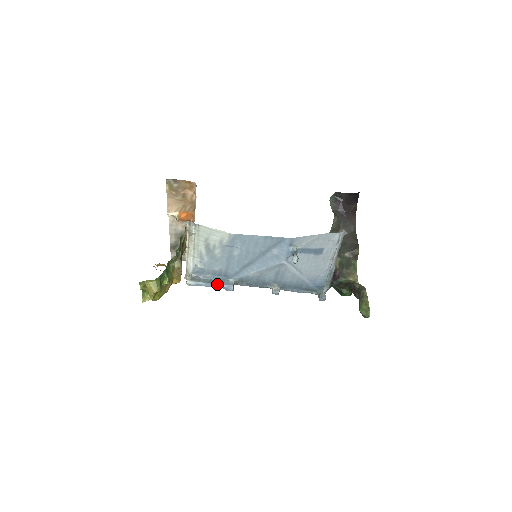
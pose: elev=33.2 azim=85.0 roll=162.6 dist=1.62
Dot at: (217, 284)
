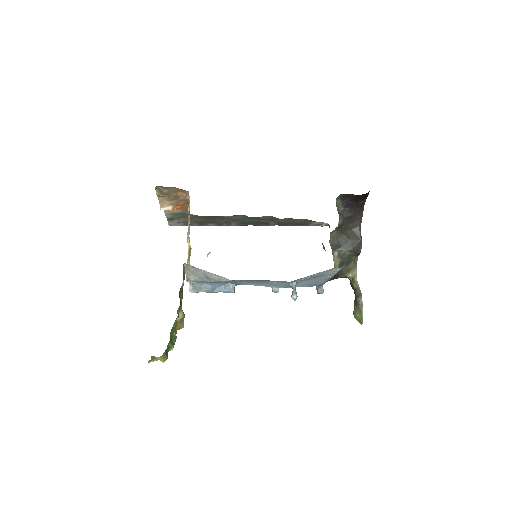
Dot at: (218, 291)
